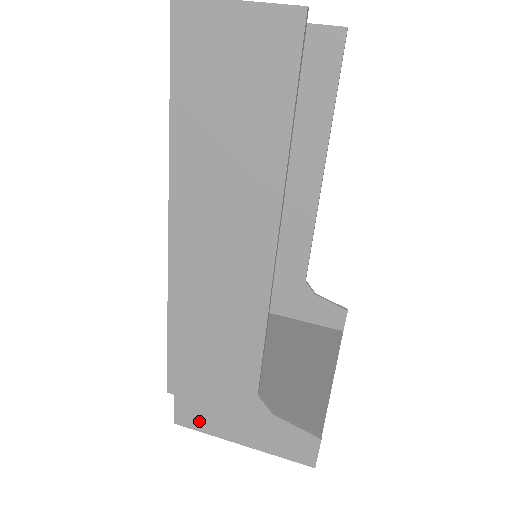
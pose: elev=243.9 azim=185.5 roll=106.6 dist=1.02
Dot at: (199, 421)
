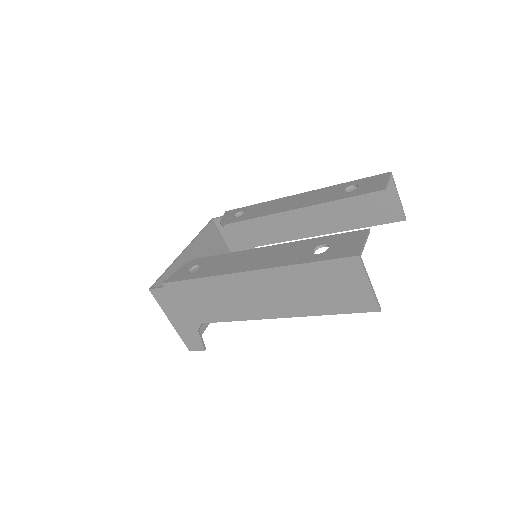
Dot at: (163, 301)
